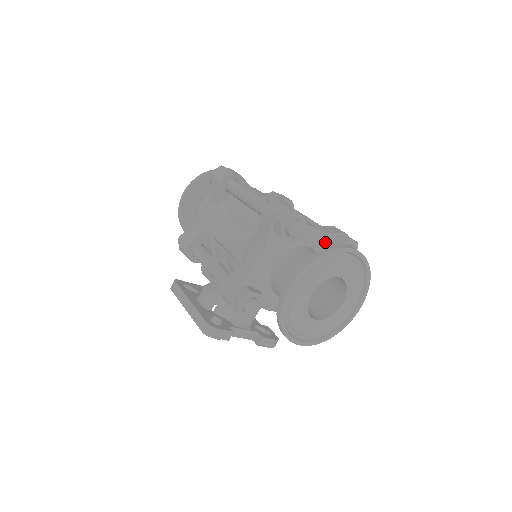
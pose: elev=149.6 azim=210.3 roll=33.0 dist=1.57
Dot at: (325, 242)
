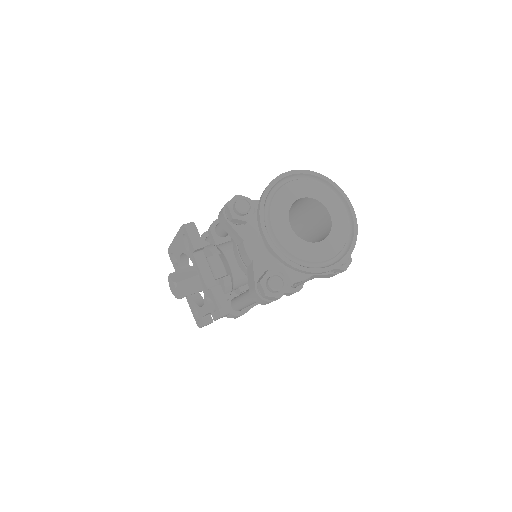
Dot at: occluded
